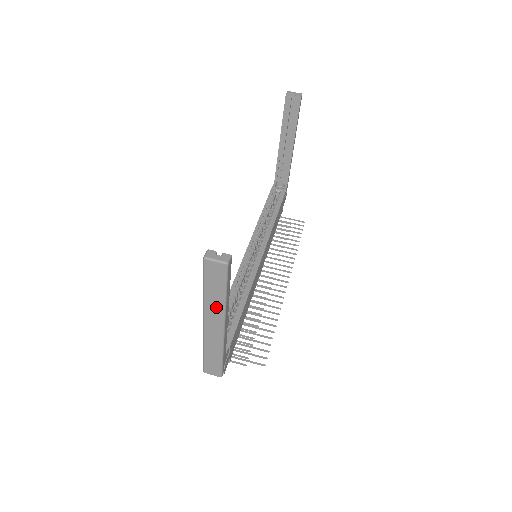
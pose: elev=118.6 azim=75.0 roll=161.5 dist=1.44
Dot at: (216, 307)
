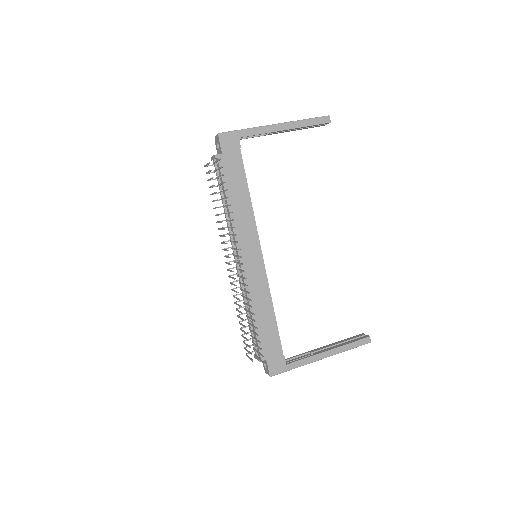
Dot at: occluded
